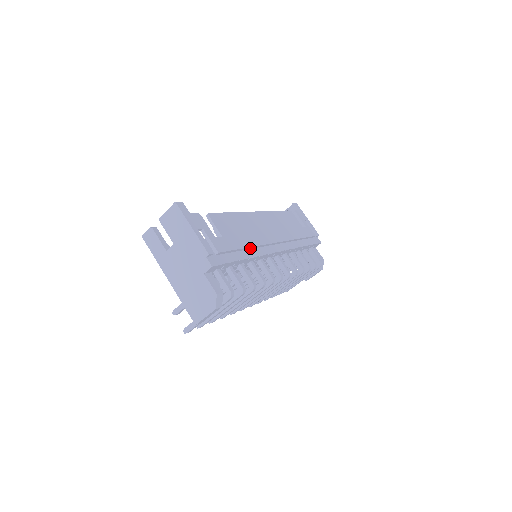
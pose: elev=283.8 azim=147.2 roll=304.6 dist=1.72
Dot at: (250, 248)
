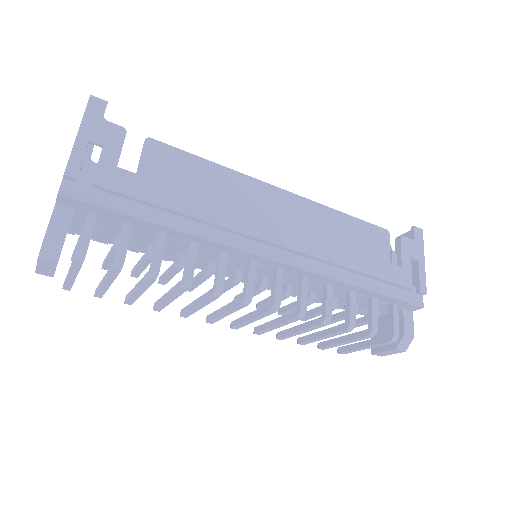
Dot at: (195, 219)
